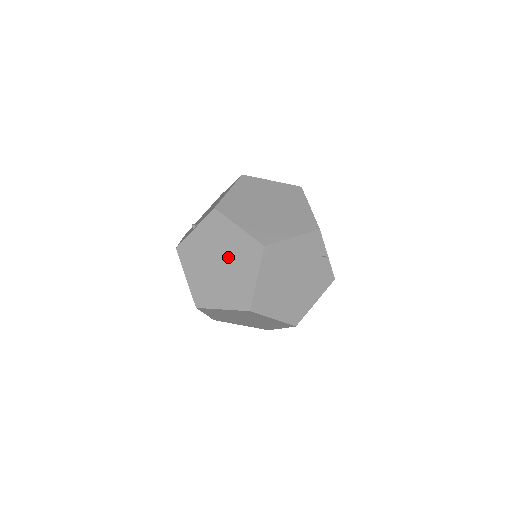
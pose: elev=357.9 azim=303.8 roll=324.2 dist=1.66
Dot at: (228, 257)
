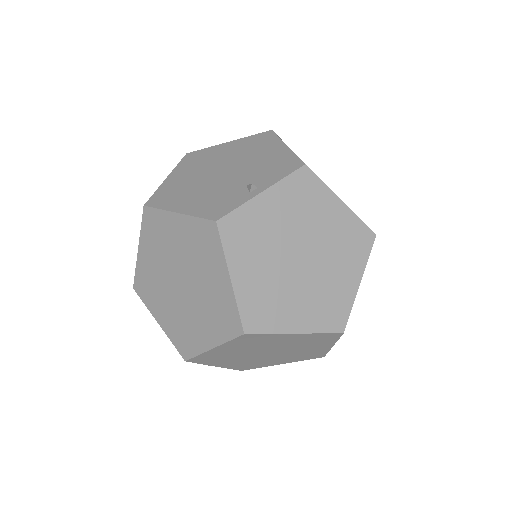
Dot at: (319, 246)
